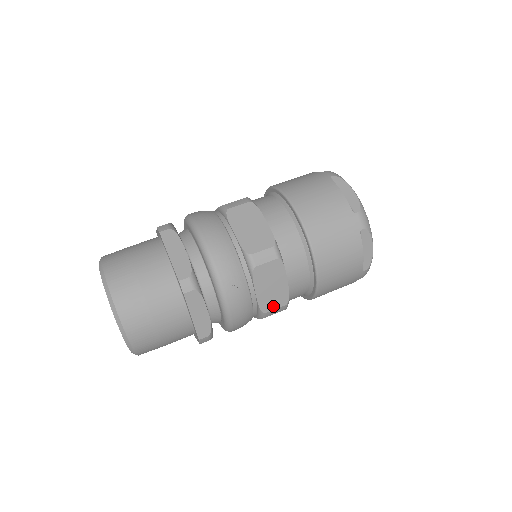
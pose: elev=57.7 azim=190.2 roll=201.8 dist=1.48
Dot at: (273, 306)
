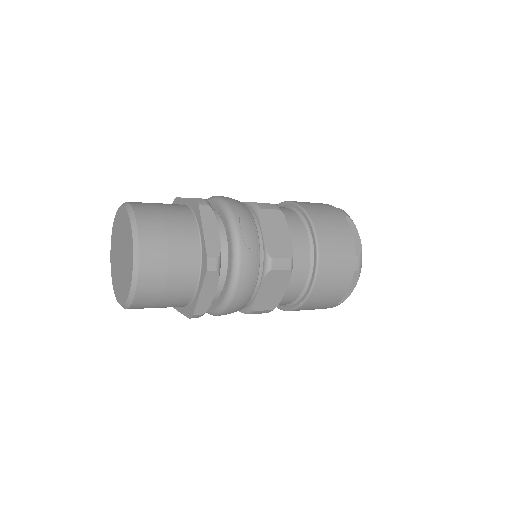
Dot at: (279, 254)
